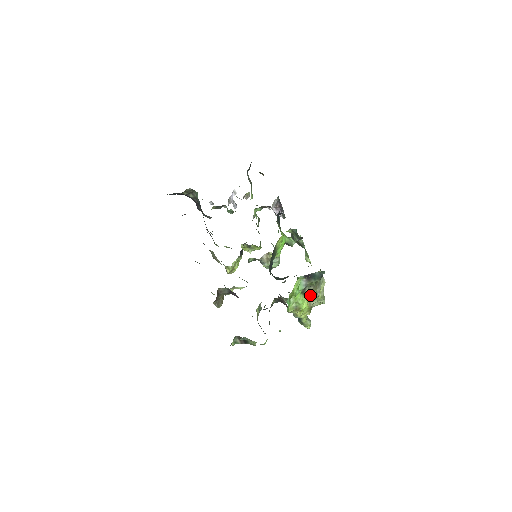
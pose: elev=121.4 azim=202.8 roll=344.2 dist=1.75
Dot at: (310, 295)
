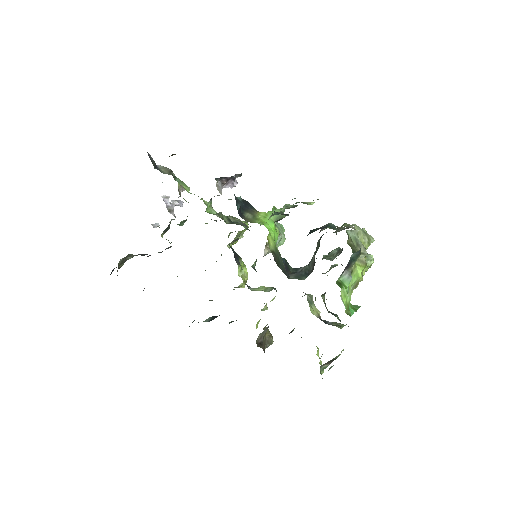
Dot at: occluded
